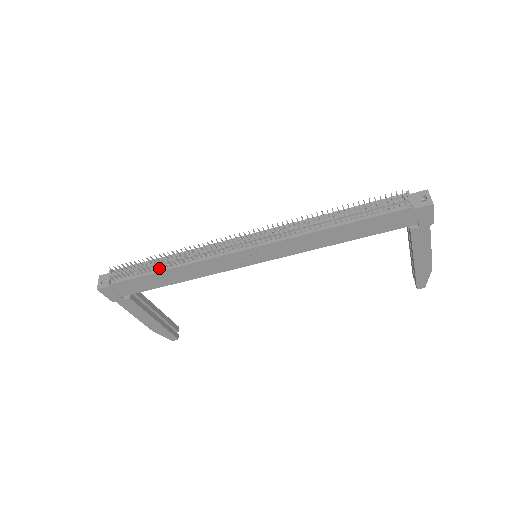
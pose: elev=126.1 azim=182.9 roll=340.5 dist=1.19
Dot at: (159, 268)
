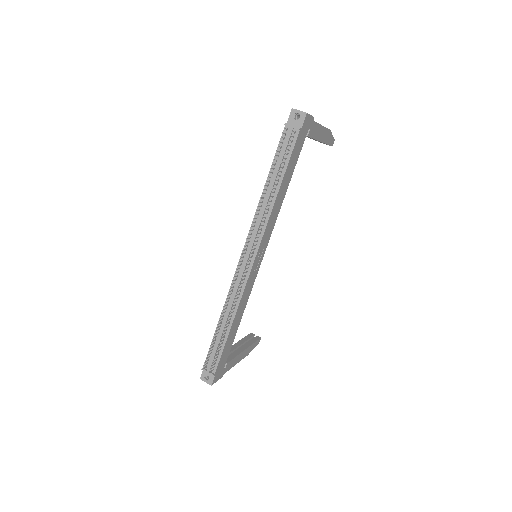
Dot at: (225, 333)
